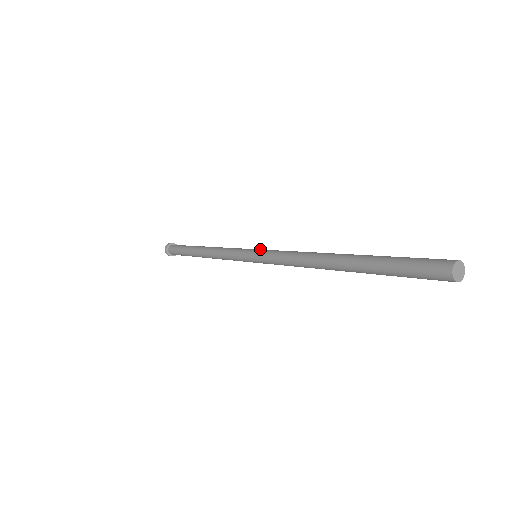
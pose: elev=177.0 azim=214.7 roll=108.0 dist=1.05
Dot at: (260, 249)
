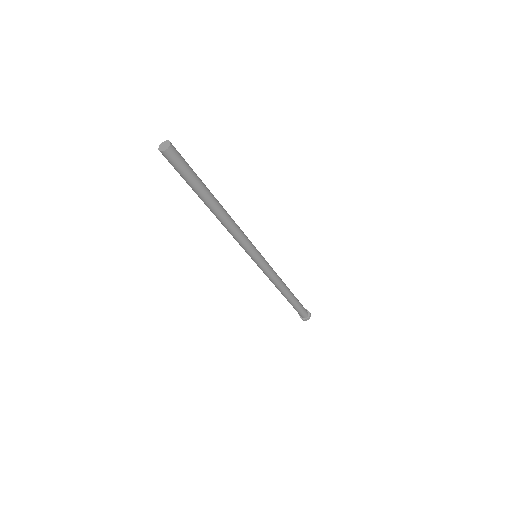
Dot at: occluded
